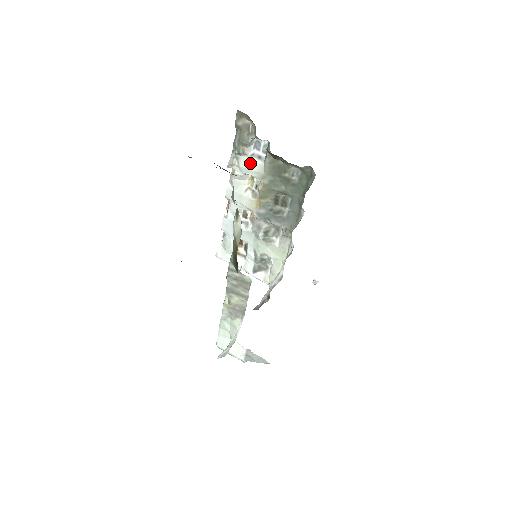
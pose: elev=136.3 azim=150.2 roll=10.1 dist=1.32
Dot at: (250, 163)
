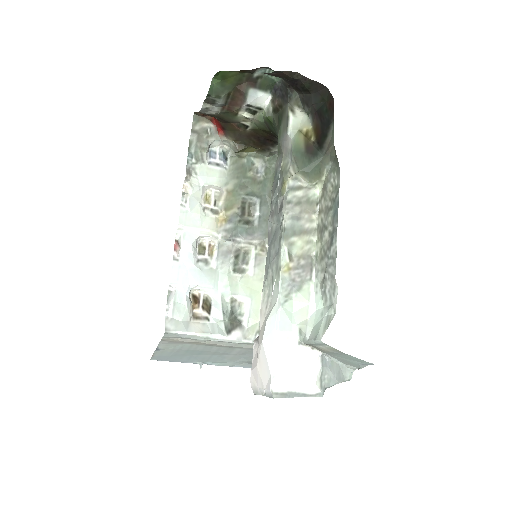
Dot at: (209, 171)
